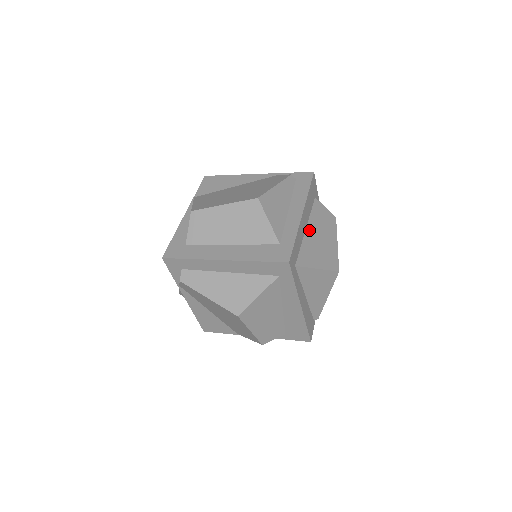
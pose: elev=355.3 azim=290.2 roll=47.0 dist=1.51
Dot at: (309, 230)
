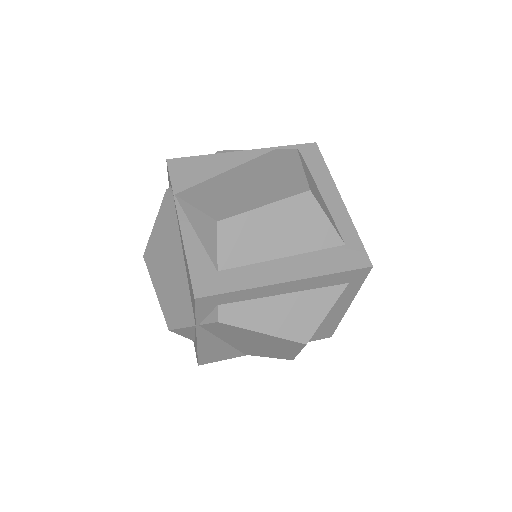
Dot at: occluded
